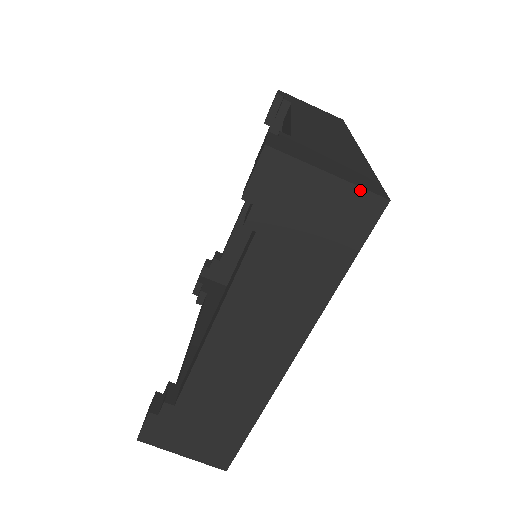
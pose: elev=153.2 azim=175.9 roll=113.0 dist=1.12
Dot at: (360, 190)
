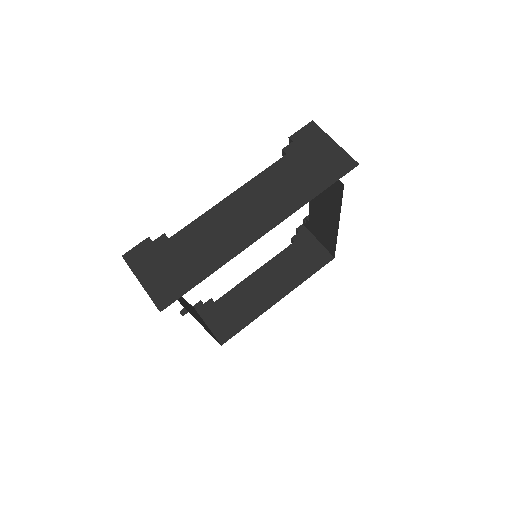
Dot at: (347, 154)
